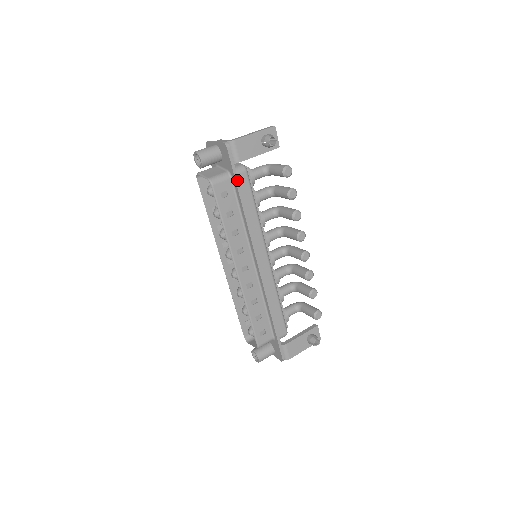
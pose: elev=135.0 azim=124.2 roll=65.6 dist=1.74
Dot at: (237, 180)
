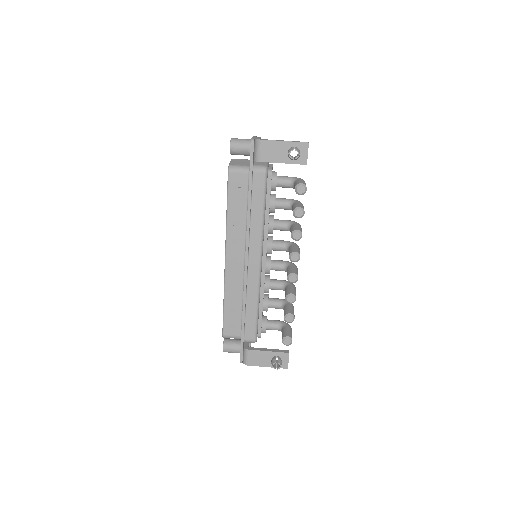
Dot at: (251, 176)
